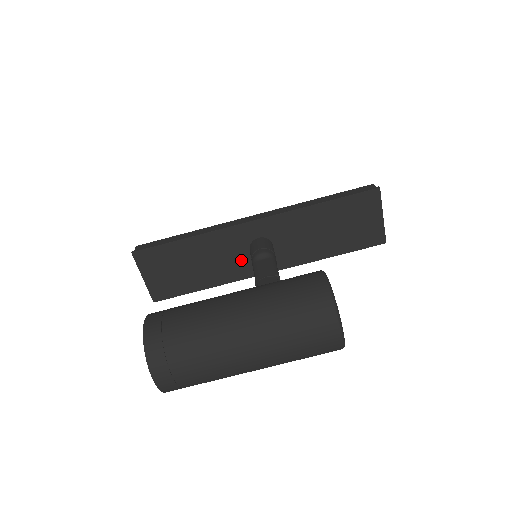
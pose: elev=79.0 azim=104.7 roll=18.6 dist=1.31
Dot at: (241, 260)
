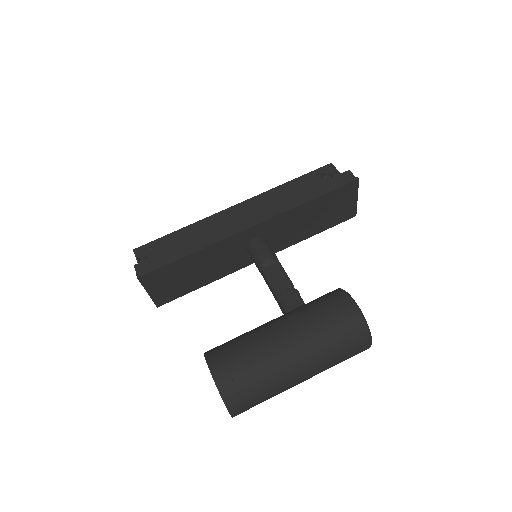
Dot at: (238, 257)
